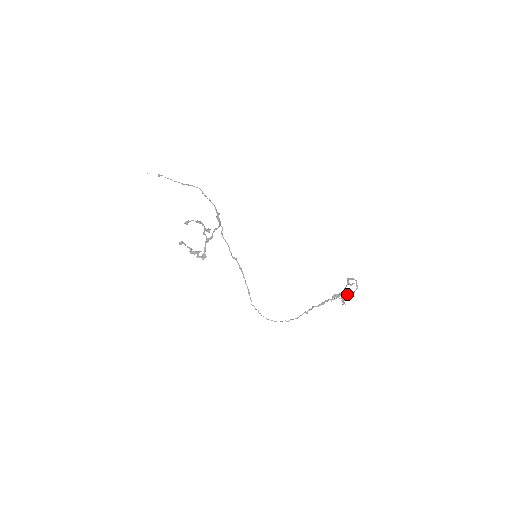
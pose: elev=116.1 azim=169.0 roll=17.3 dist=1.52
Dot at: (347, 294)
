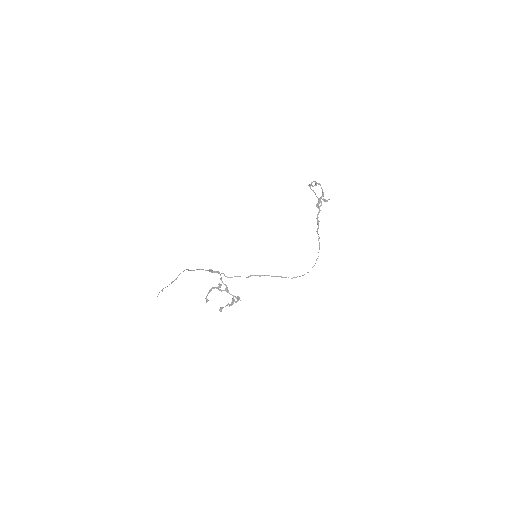
Dot at: occluded
